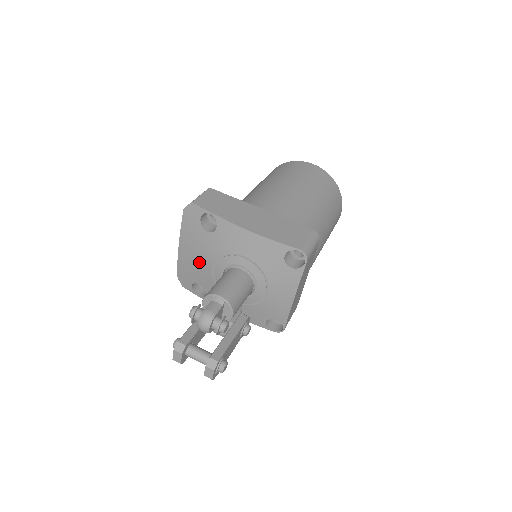
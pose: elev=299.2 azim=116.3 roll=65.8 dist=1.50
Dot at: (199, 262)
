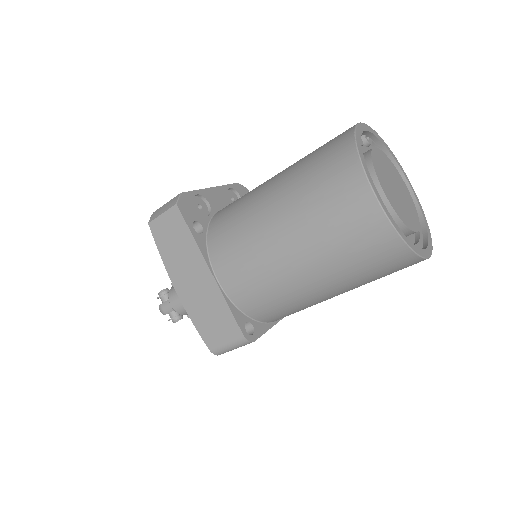
Dot at: occluded
